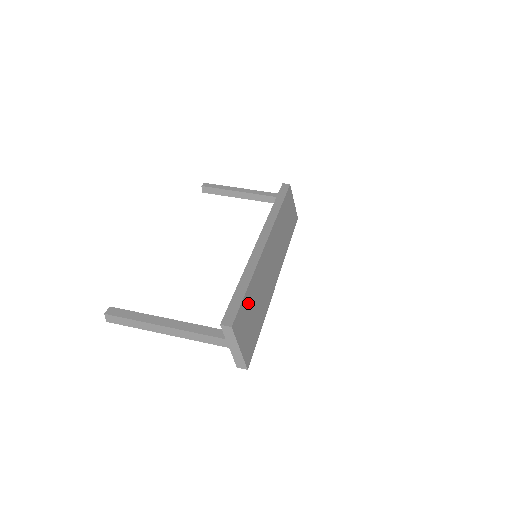
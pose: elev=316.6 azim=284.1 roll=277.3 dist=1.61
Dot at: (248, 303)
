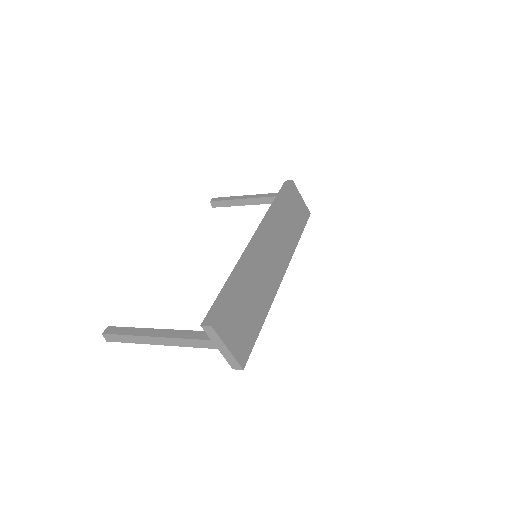
Dot at: (236, 301)
